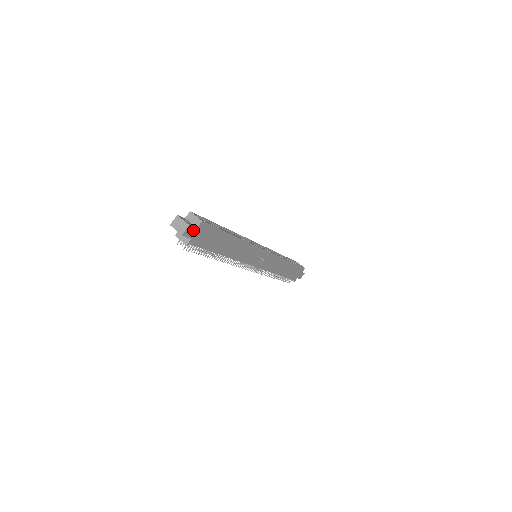
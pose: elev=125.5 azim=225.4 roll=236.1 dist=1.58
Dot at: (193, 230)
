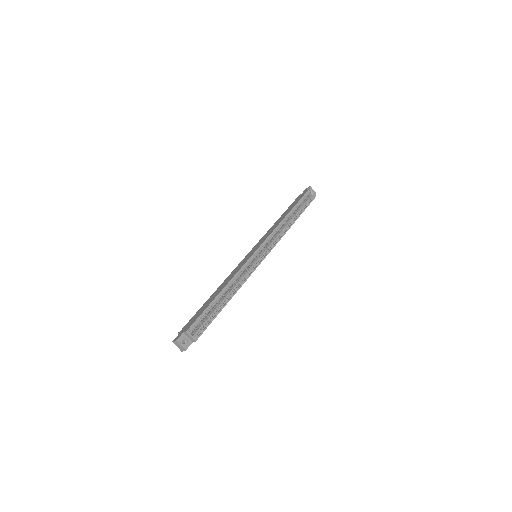
Dot at: (190, 344)
